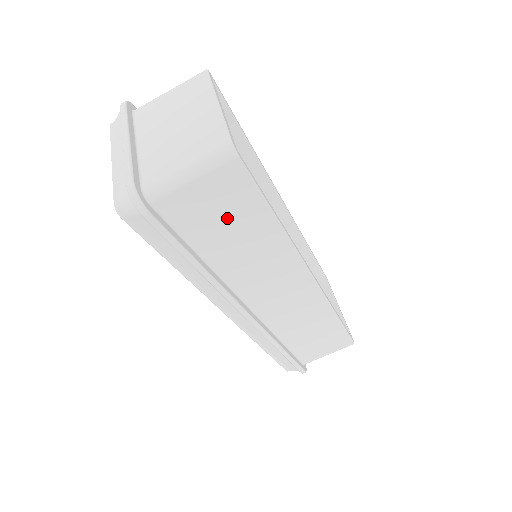
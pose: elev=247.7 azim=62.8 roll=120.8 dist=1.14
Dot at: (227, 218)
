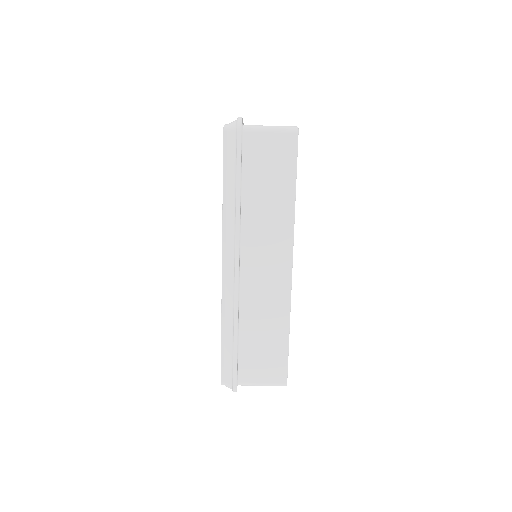
Dot at: (271, 170)
